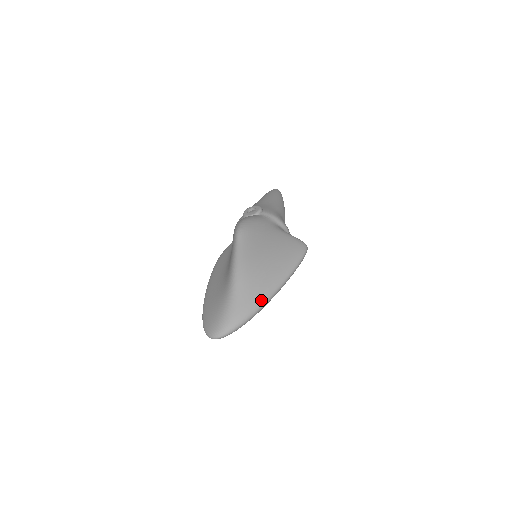
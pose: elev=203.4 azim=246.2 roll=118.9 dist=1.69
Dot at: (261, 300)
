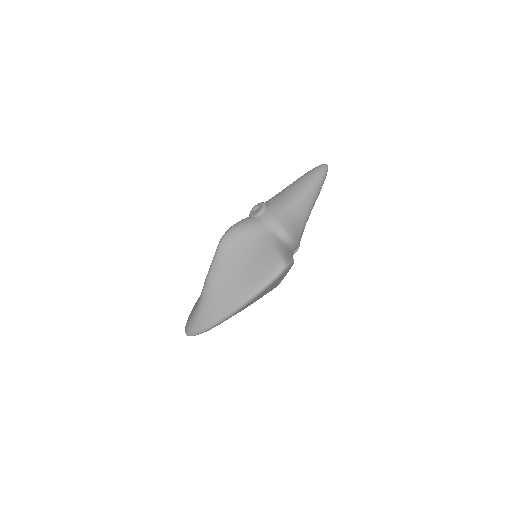
Dot at: (219, 316)
